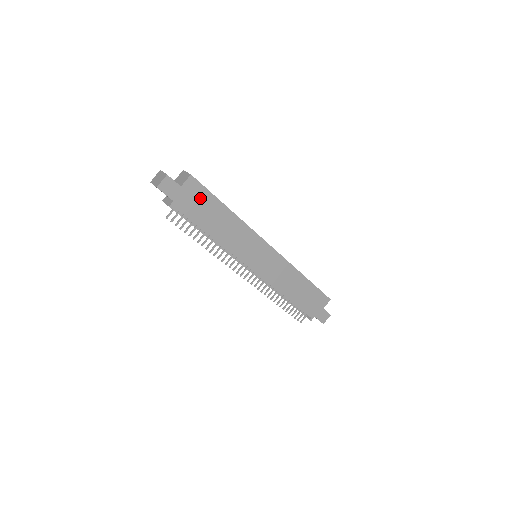
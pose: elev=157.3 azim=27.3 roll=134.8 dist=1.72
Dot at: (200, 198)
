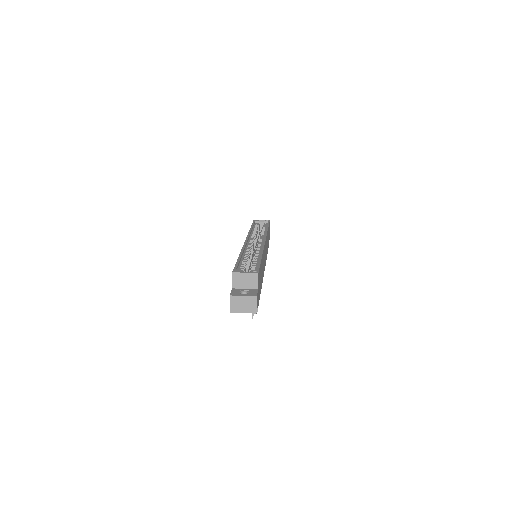
Dot at: (259, 278)
